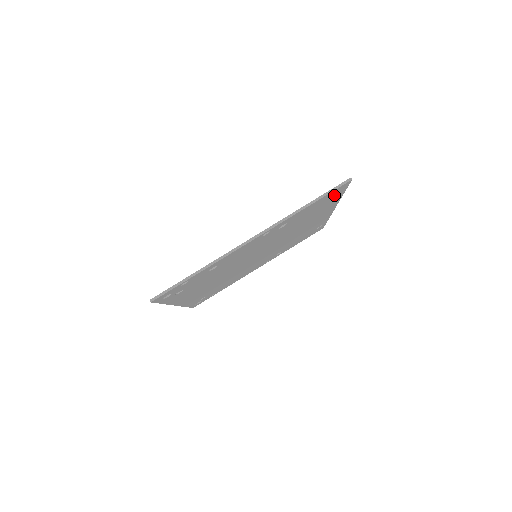
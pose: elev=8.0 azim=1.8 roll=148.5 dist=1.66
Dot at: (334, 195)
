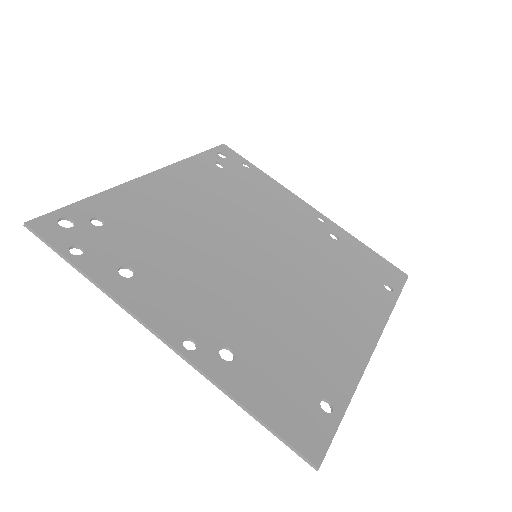
Dot at: (312, 417)
